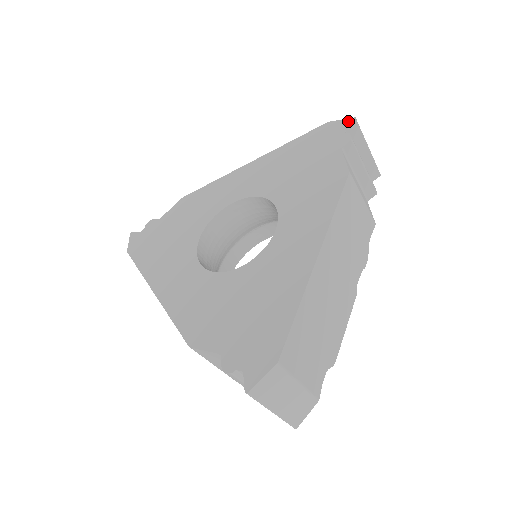
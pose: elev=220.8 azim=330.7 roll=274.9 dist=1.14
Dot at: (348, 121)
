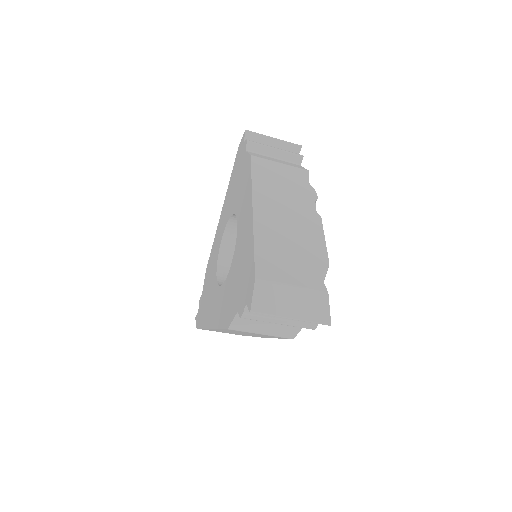
Dot at: (243, 135)
